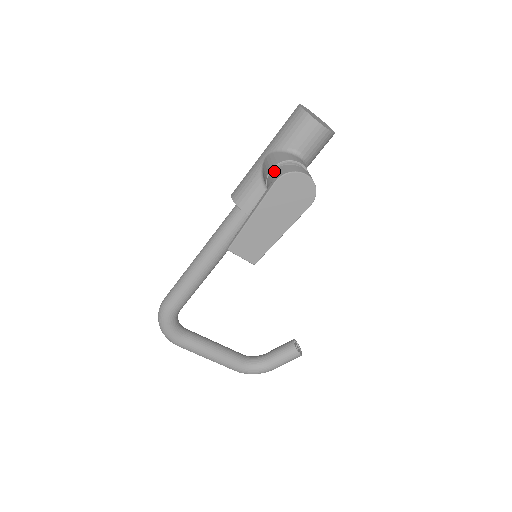
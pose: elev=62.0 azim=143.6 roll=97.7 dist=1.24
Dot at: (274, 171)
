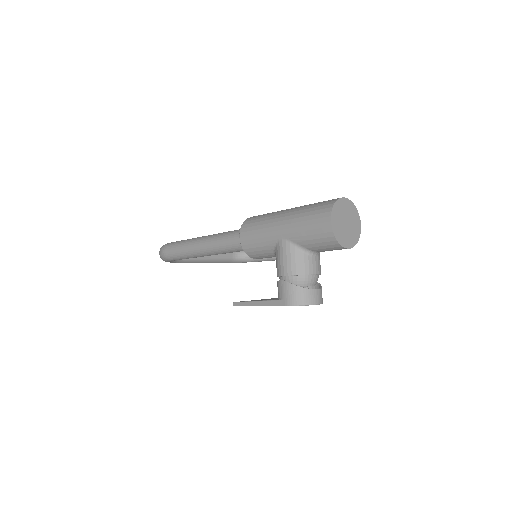
Dot at: (287, 287)
